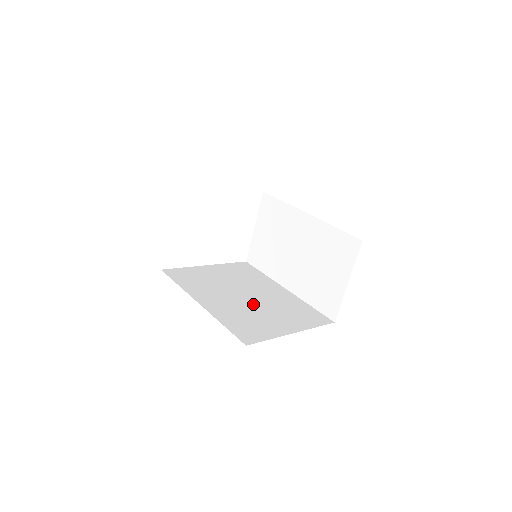
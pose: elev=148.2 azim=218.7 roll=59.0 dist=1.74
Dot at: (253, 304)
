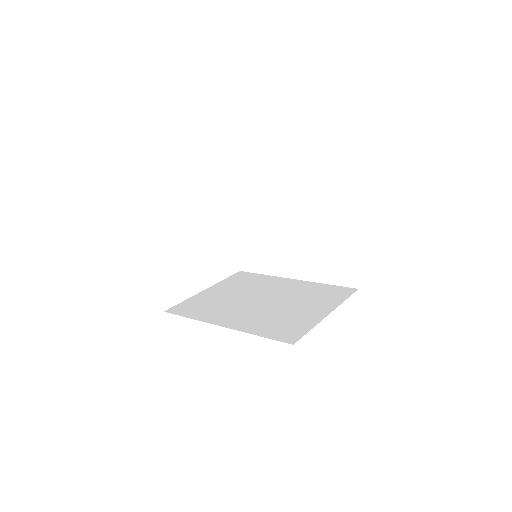
Dot at: (273, 305)
